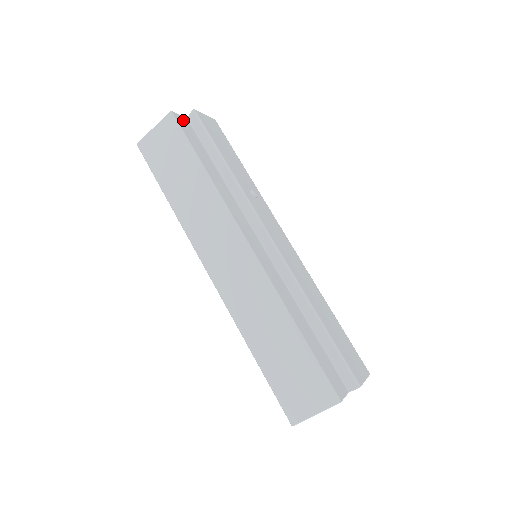
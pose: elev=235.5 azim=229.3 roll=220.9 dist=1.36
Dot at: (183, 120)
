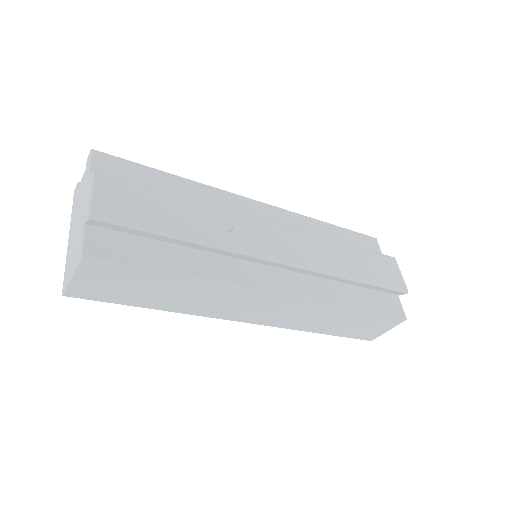
Dot at: (93, 240)
